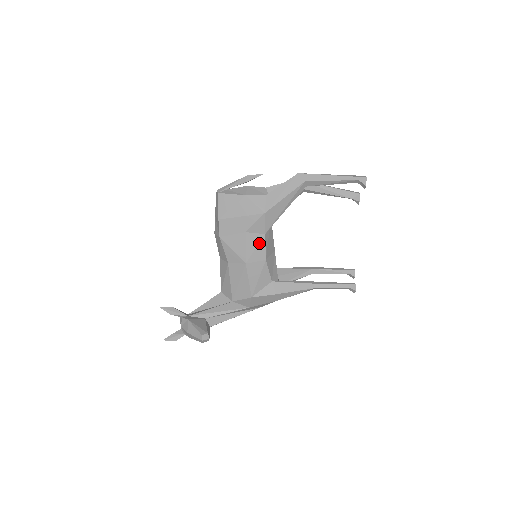
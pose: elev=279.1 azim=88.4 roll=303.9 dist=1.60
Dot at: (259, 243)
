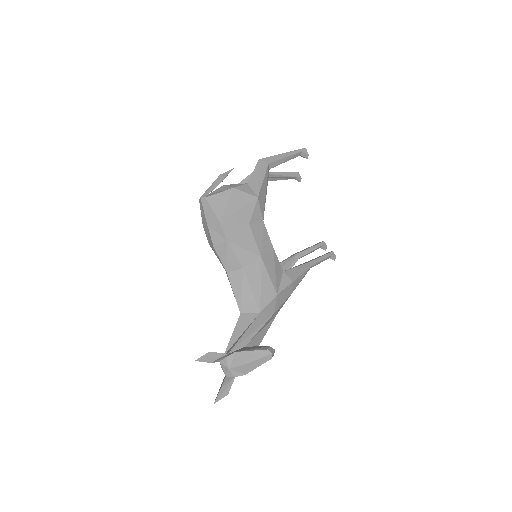
Dot at: (262, 232)
